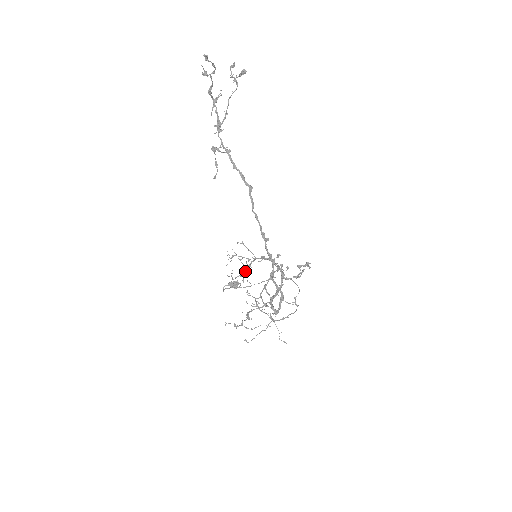
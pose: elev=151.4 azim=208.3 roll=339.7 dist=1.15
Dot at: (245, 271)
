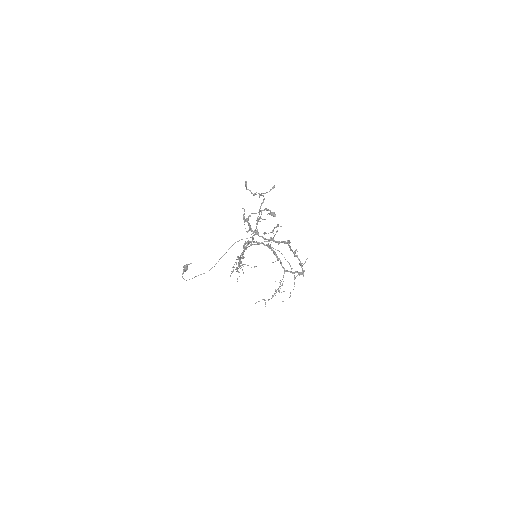
Dot at: (238, 266)
